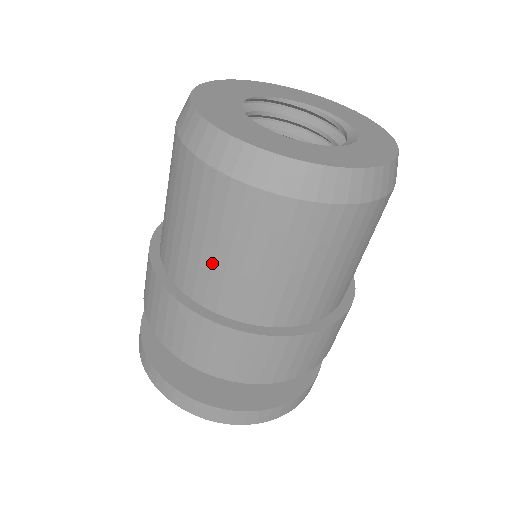
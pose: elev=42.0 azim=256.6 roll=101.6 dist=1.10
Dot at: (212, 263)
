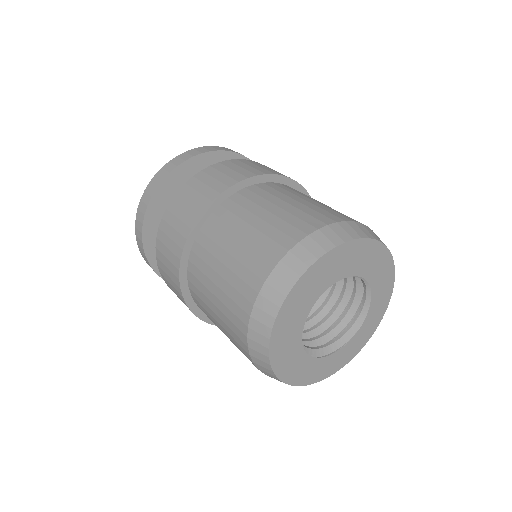
Dot at: occluded
